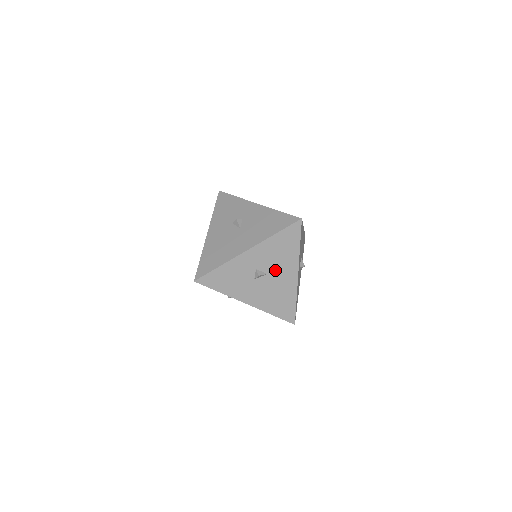
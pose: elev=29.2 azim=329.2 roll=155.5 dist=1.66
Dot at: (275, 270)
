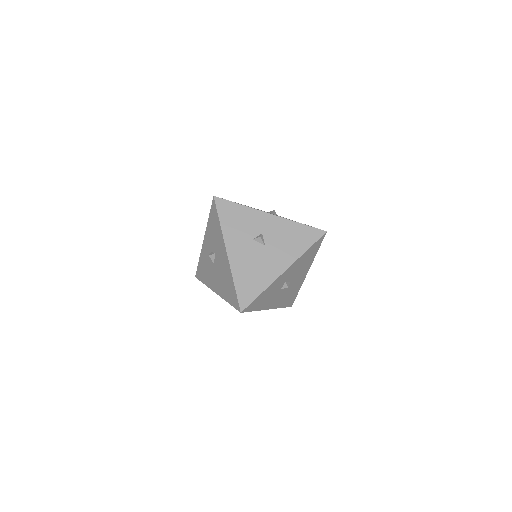
Dot at: (296, 276)
